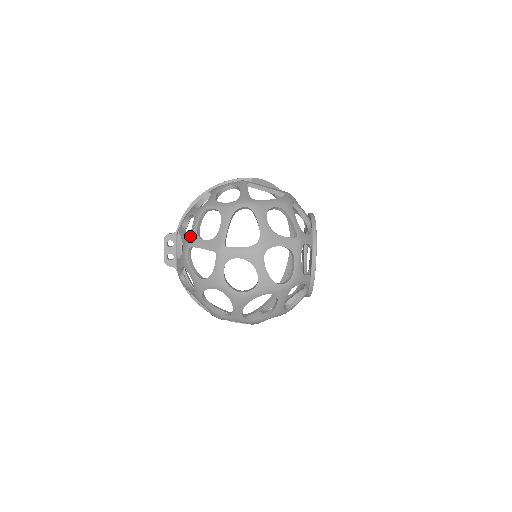
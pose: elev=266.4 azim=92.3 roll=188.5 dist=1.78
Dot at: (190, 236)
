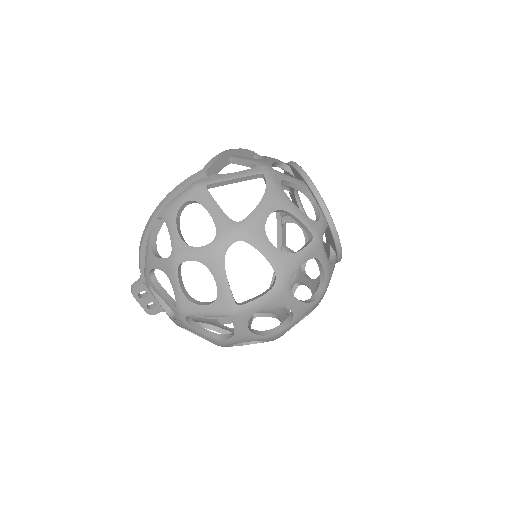
Dot at: (178, 303)
